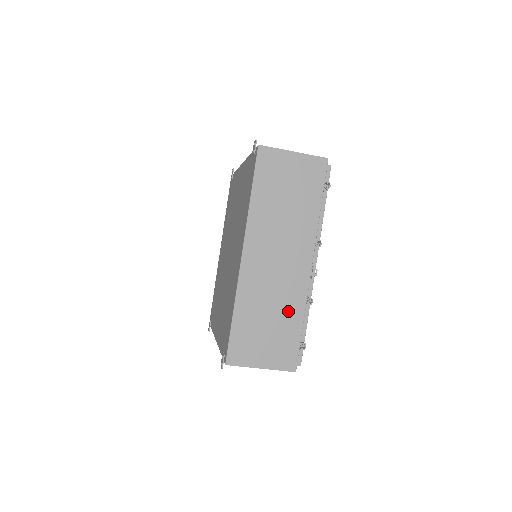
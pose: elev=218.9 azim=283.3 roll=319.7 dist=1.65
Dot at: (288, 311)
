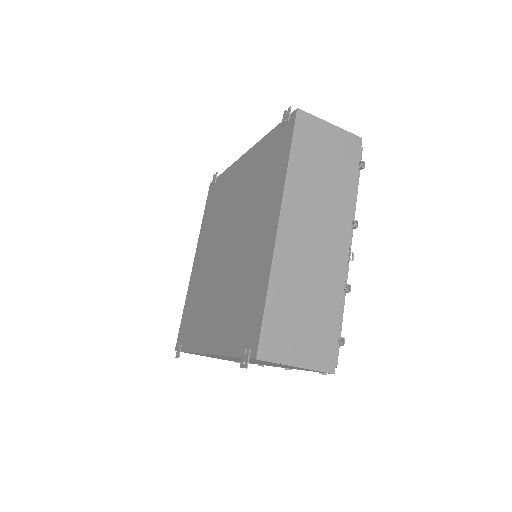
Dot at: (326, 297)
